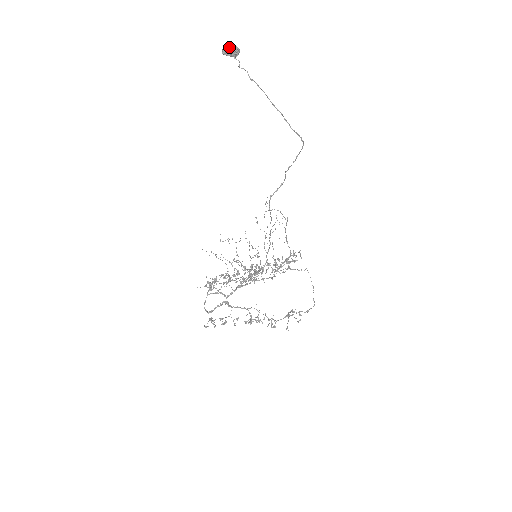
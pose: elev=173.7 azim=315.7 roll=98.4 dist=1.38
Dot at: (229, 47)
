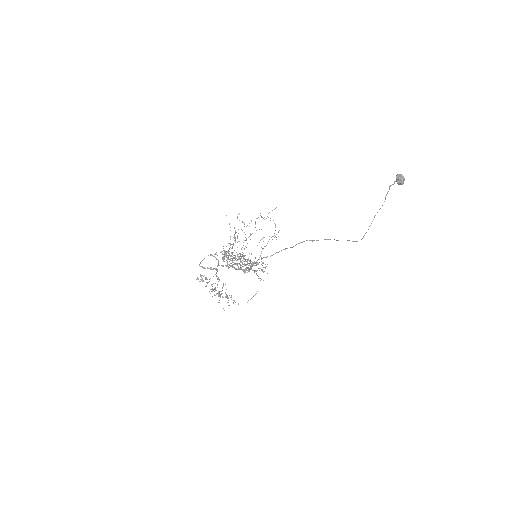
Dot at: (402, 177)
